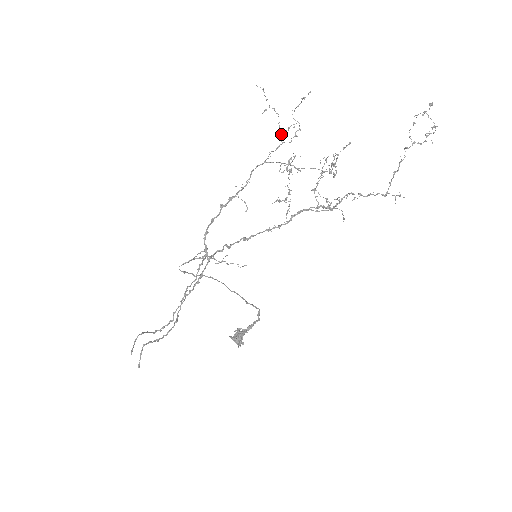
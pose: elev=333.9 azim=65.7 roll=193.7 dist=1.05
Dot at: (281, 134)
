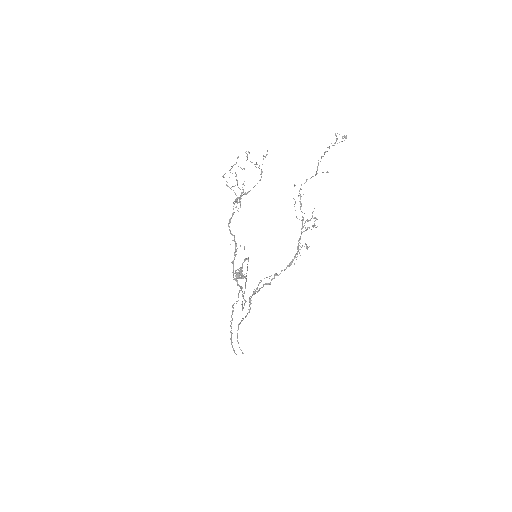
Dot at: (240, 198)
